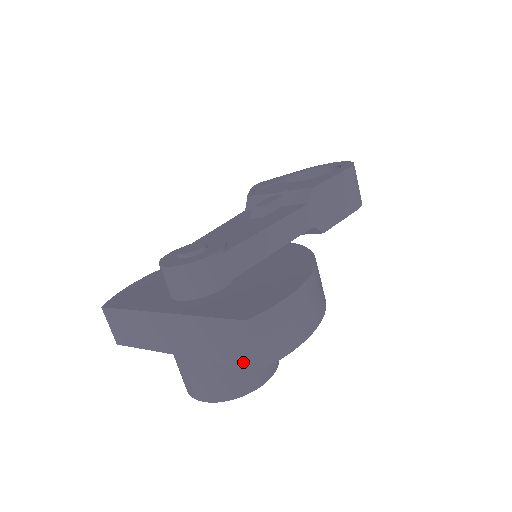
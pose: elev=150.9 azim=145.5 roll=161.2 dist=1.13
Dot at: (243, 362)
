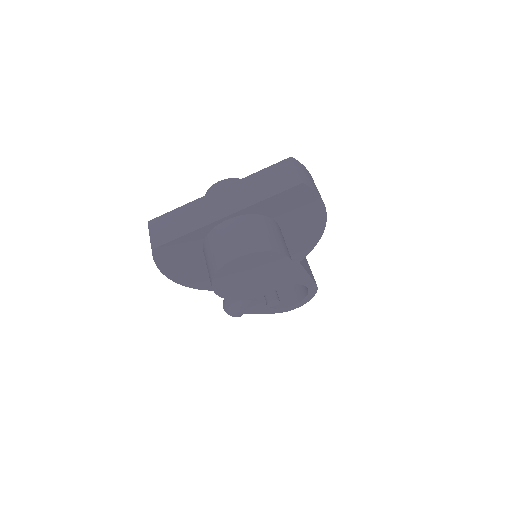
Dot at: (287, 186)
